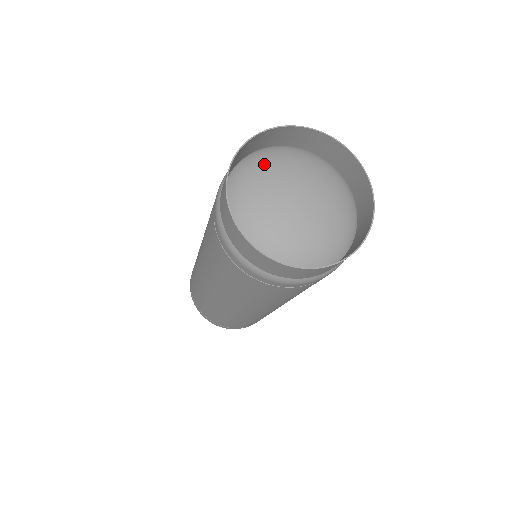
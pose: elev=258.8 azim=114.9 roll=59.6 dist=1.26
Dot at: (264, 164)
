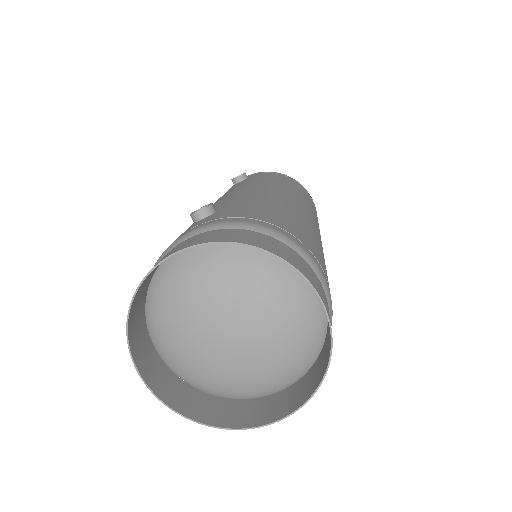
Dot at: (166, 325)
